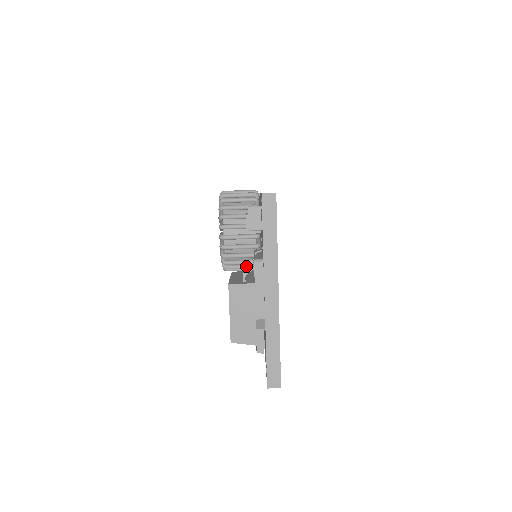
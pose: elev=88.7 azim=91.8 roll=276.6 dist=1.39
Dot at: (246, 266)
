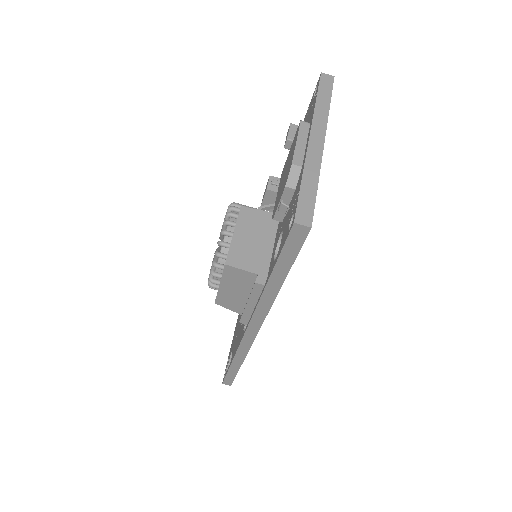
Dot at: occluded
